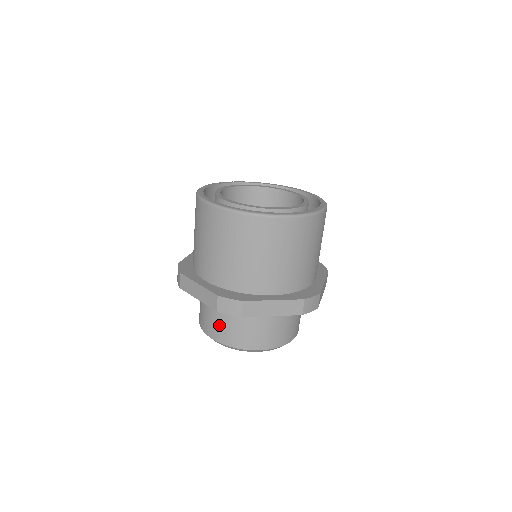
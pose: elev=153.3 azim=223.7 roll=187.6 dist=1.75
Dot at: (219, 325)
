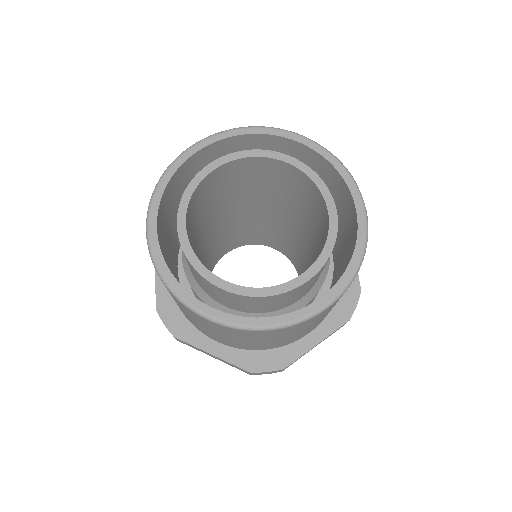
Dot at: occluded
